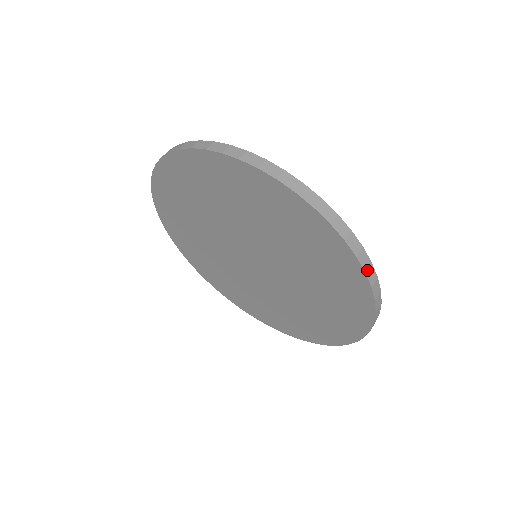
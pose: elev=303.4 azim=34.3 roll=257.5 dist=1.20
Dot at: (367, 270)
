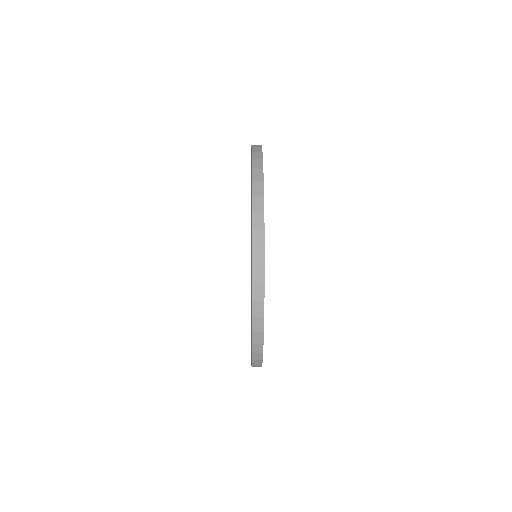
Dot at: (255, 196)
